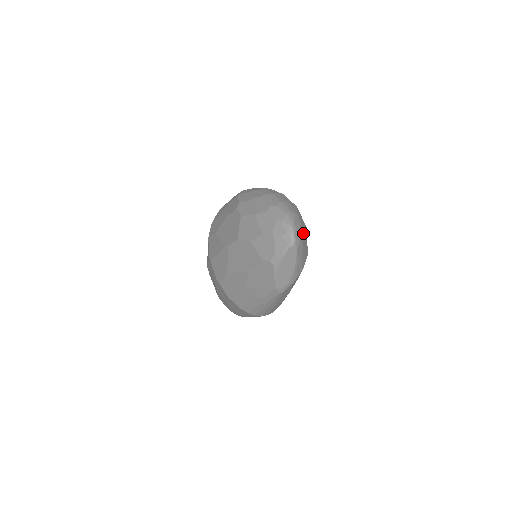
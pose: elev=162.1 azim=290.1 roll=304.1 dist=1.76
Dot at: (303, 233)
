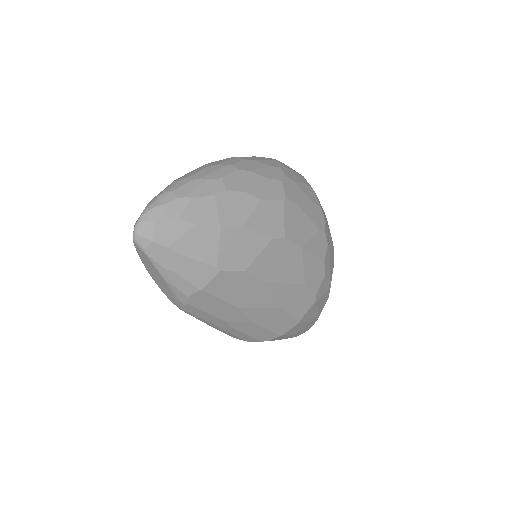
Dot at: (183, 232)
